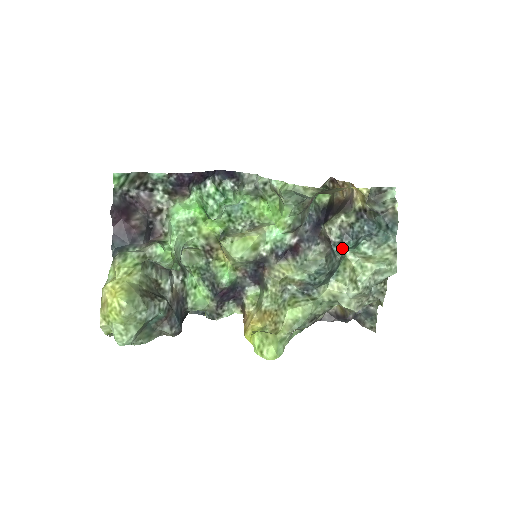
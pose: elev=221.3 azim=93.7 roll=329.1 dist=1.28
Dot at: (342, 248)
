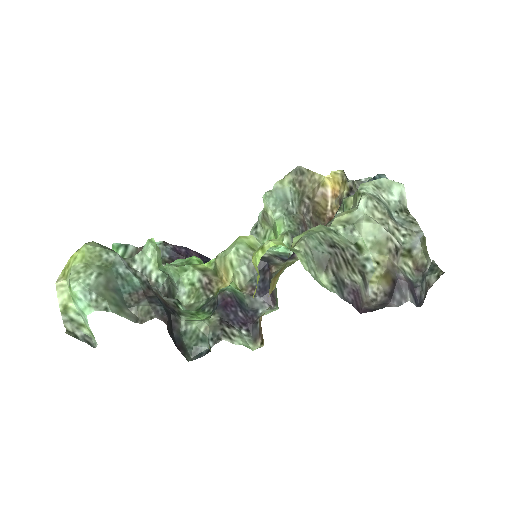
Dot at: occluded
